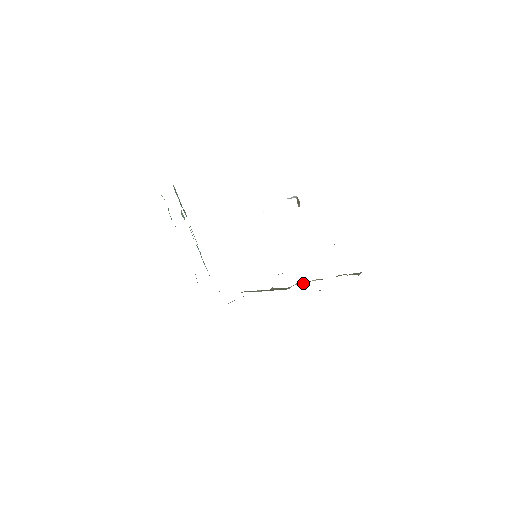
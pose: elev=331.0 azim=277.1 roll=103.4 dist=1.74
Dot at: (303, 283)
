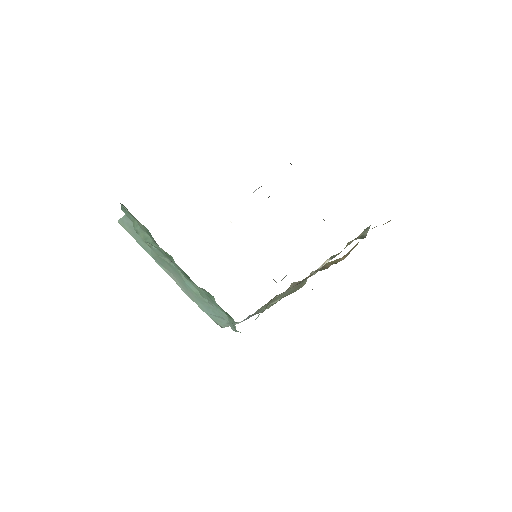
Dot at: occluded
